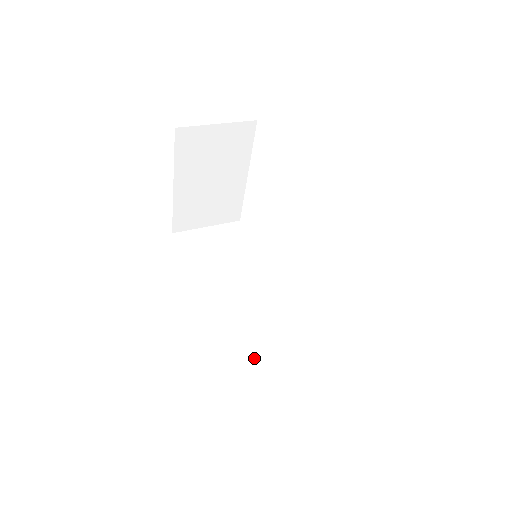
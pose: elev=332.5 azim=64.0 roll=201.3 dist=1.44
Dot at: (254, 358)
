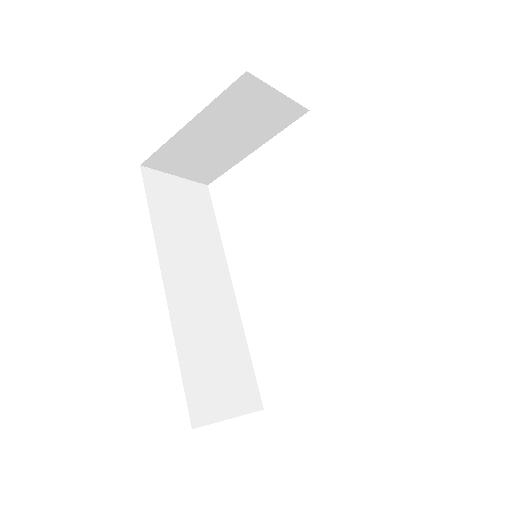
Dot at: (200, 358)
